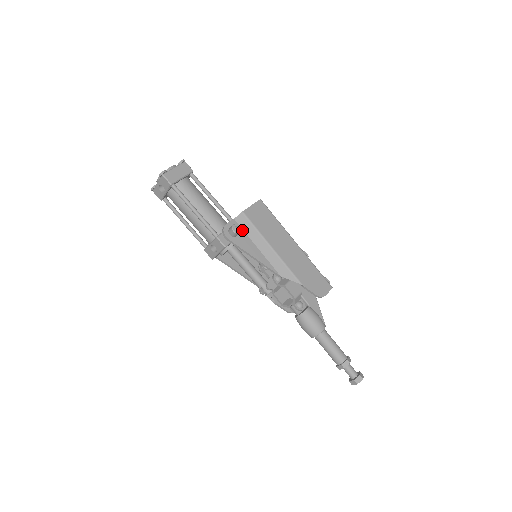
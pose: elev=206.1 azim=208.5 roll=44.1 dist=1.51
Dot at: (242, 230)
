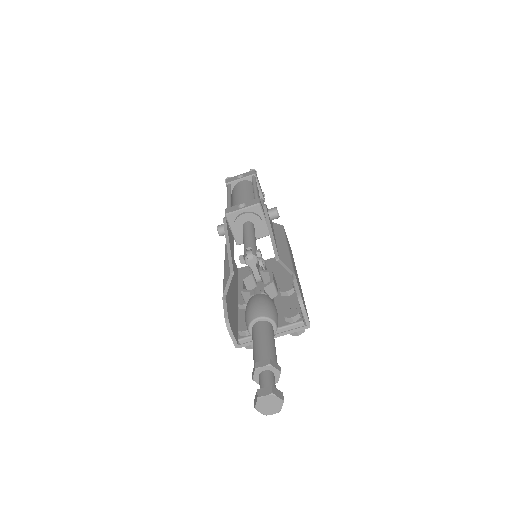
Dot at: (273, 227)
